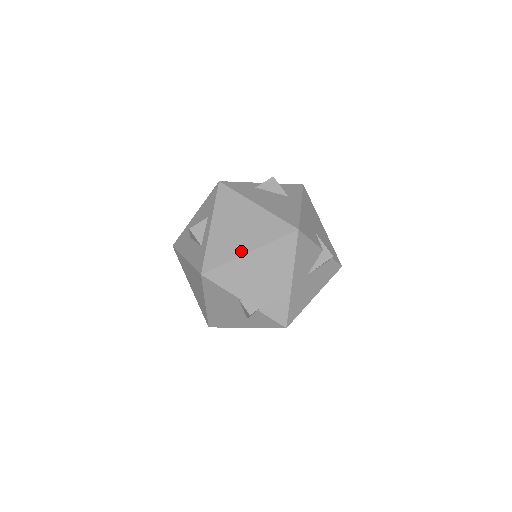
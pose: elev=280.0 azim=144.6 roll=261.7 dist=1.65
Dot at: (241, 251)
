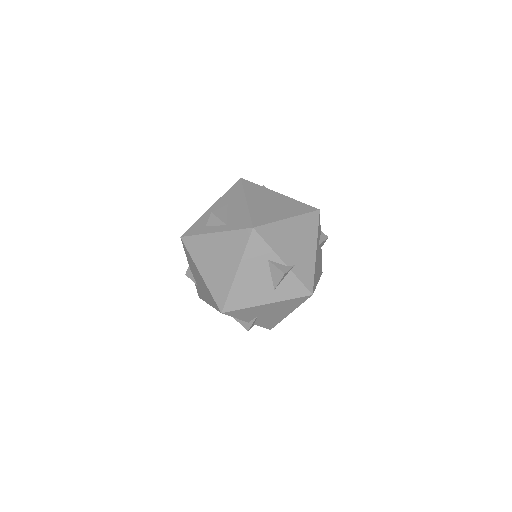
Dot at: (200, 267)
